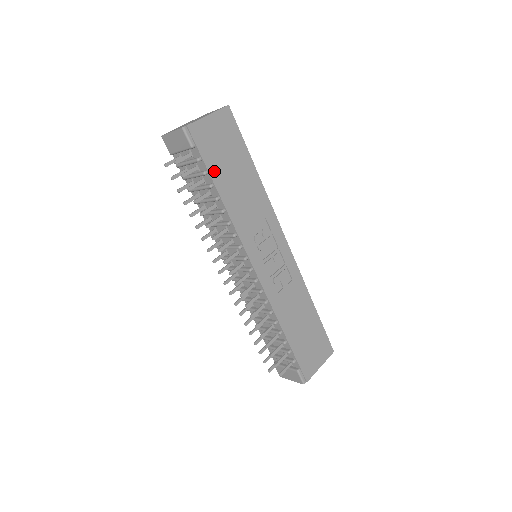
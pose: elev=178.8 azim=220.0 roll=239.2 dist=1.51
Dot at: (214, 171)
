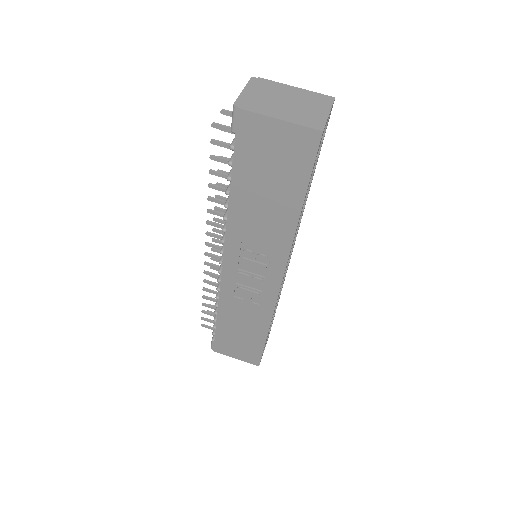
Dot at: (240, 171)
